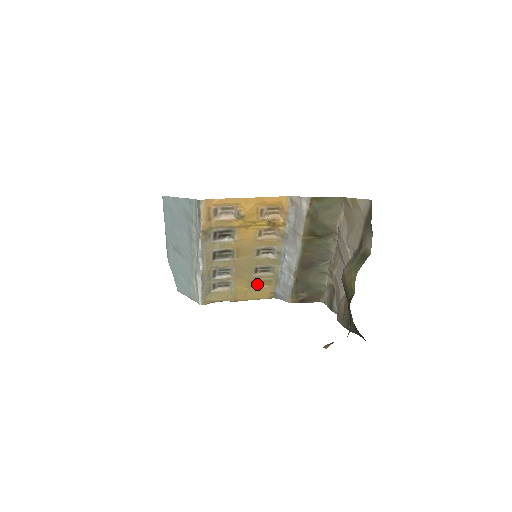
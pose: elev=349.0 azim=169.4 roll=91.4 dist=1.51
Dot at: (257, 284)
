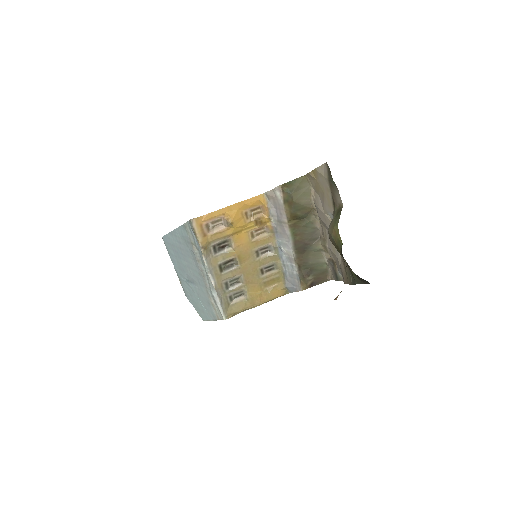
Dot at: (268, 285)
